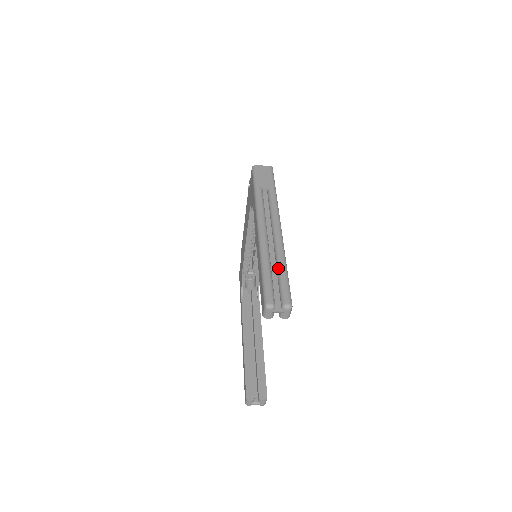
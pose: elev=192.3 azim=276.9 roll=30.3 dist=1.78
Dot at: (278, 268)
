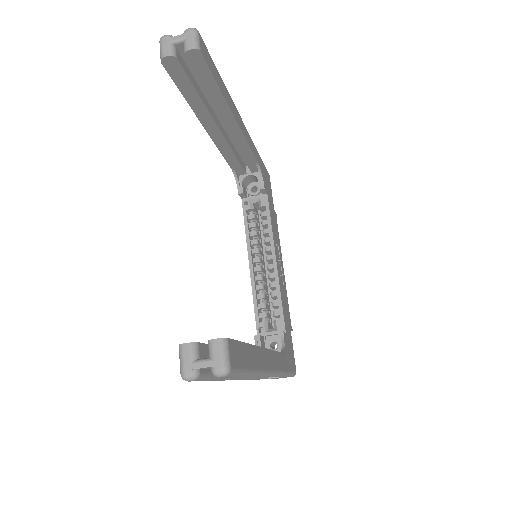
Dot at: occluded
